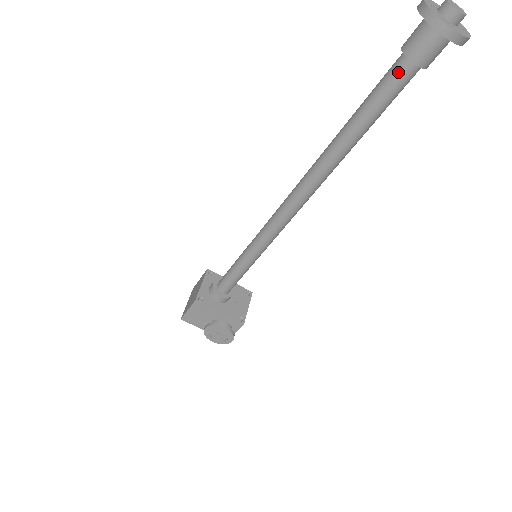
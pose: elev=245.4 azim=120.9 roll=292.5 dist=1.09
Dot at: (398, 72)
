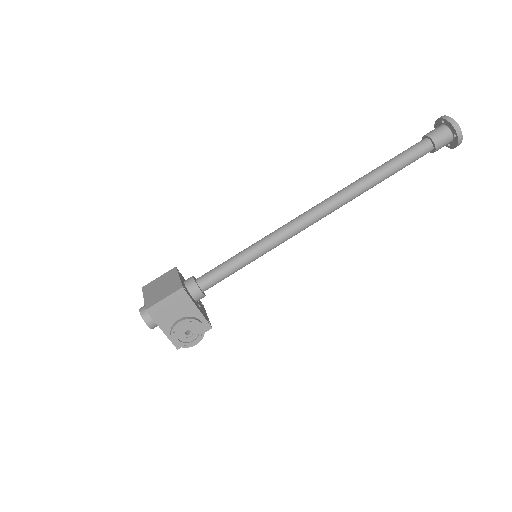
Dot at: (424, 147)
